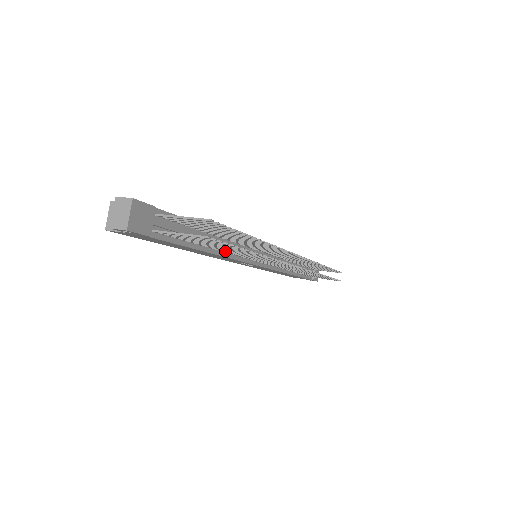
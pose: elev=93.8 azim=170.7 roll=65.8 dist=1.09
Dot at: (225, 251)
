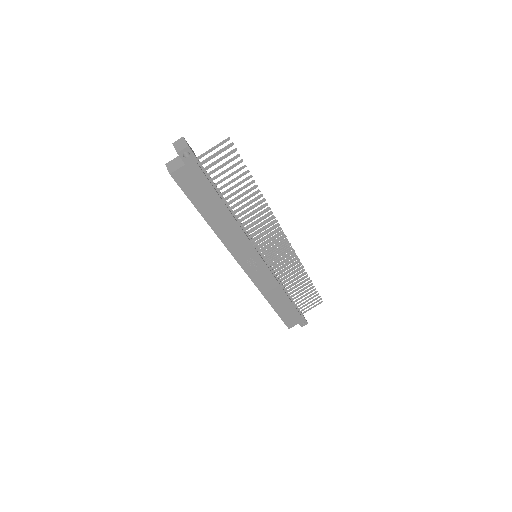
Dot at: (238, 216)
